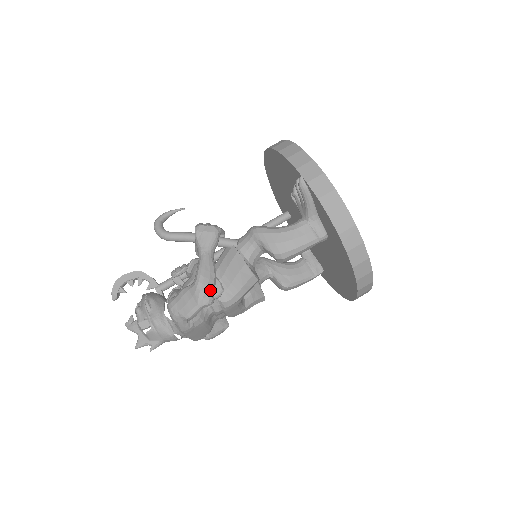
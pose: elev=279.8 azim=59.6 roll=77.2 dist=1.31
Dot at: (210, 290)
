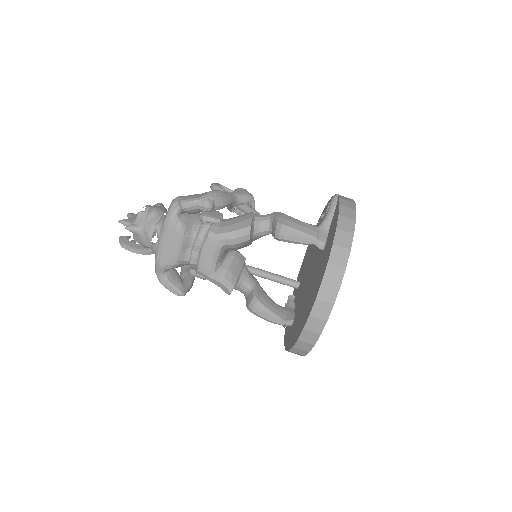
Dot at: (216, 200)
